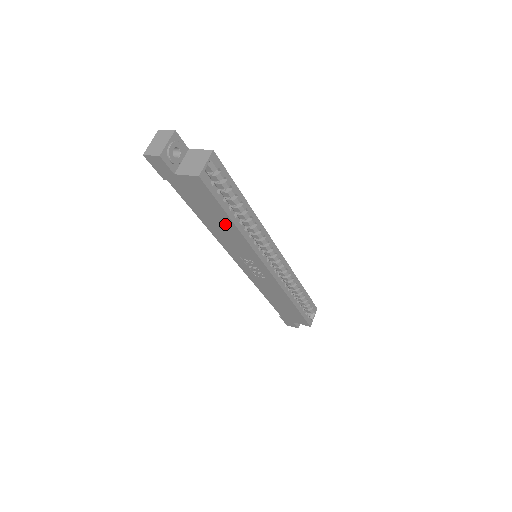
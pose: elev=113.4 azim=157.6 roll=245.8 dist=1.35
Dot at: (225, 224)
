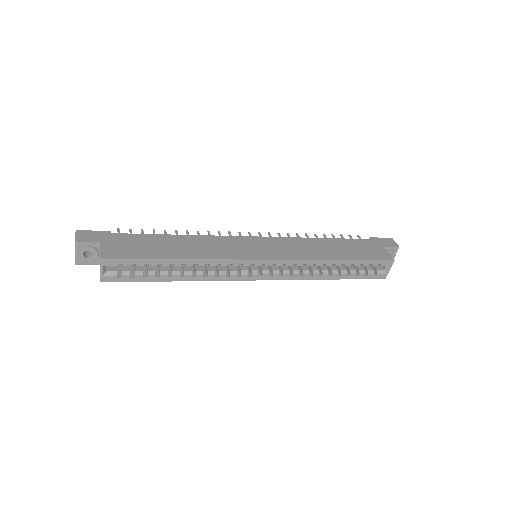
Dot at: occluded
